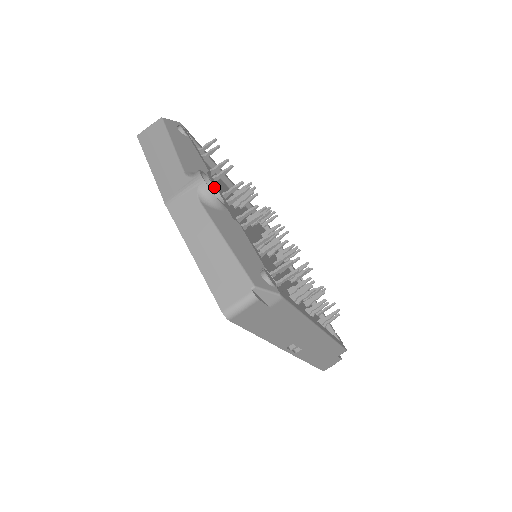
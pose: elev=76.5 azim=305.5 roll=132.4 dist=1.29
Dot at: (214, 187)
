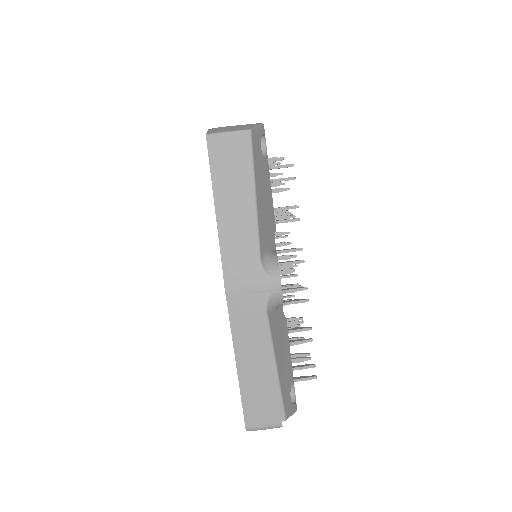
Dot at: occluded
